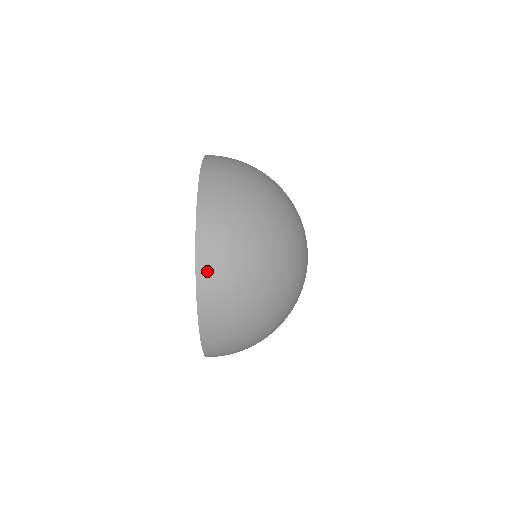
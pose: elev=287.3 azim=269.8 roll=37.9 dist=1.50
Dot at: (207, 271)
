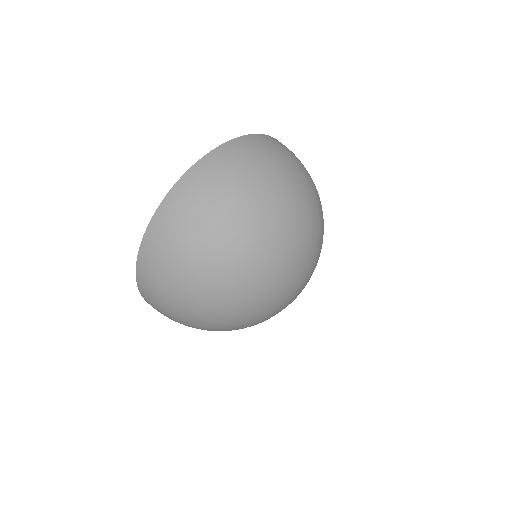
Dot at: (154, 235)
